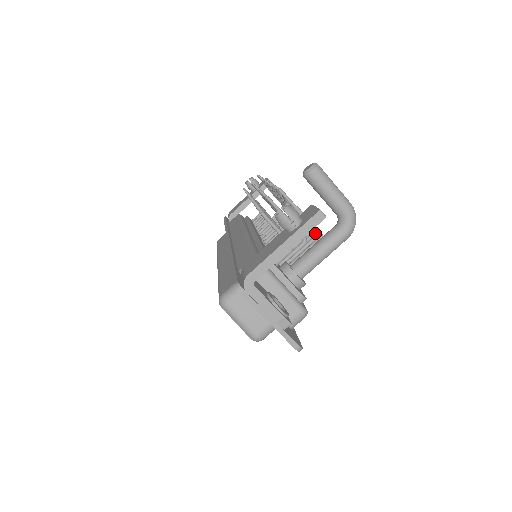
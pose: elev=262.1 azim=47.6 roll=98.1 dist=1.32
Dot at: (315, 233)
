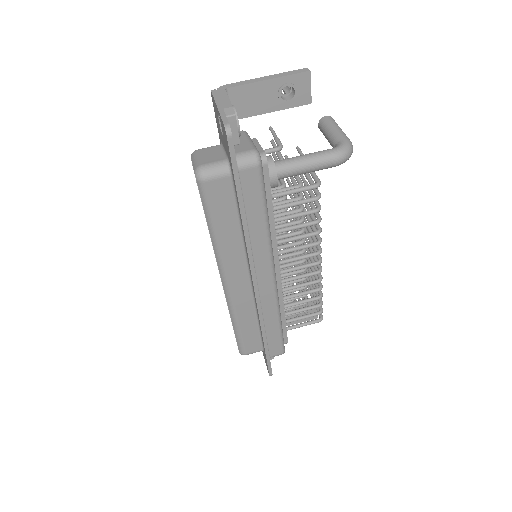
Dot at: (312, 175)
